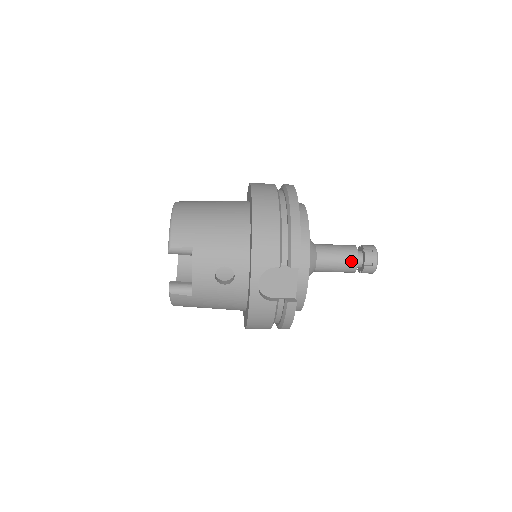
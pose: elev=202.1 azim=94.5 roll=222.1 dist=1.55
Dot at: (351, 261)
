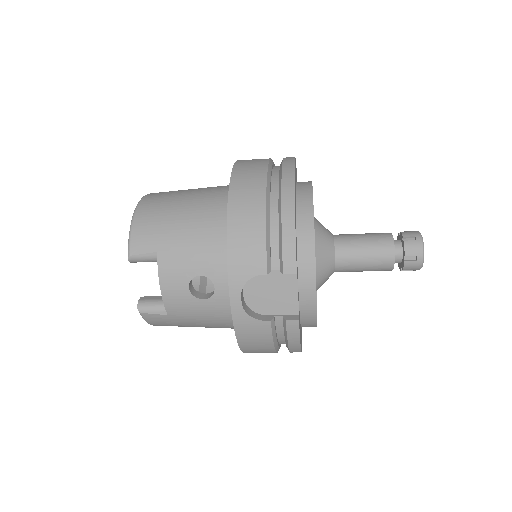
Dot at: (384, 255)
